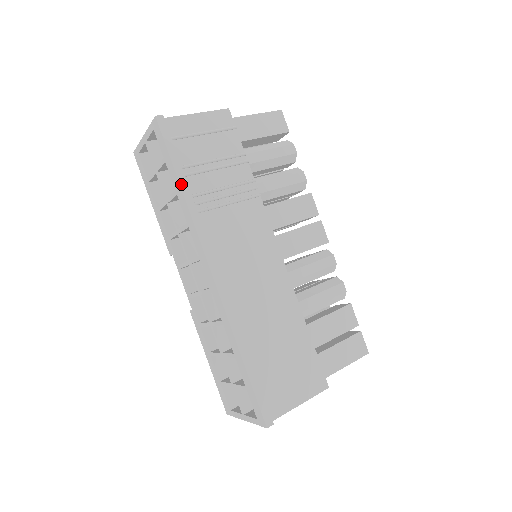
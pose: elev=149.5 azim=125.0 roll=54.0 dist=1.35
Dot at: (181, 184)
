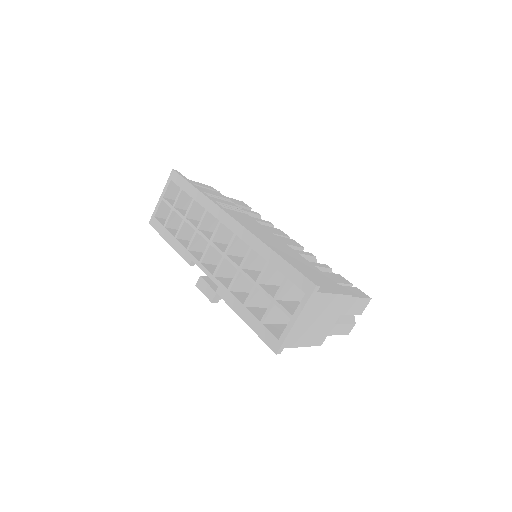
Dot at: (197, 189)
